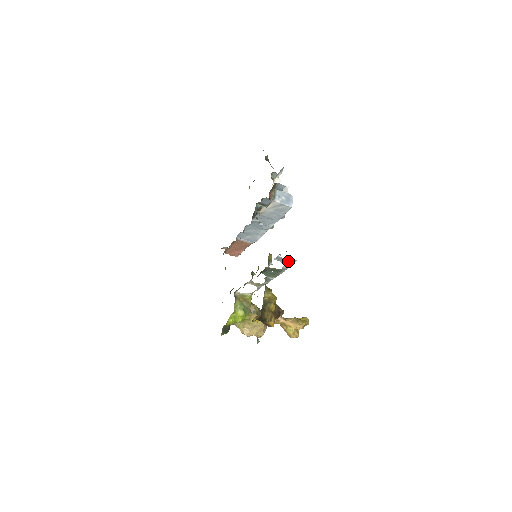
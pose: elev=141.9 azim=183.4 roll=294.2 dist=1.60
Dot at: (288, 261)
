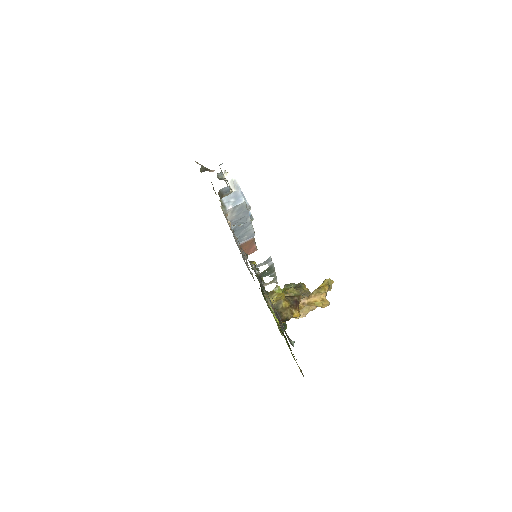
Dot at: (265, 262)
